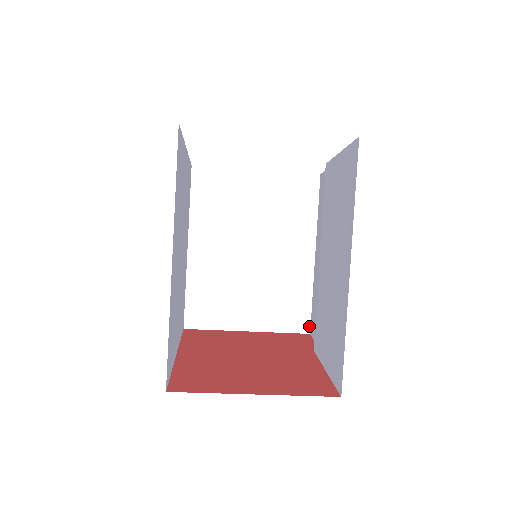
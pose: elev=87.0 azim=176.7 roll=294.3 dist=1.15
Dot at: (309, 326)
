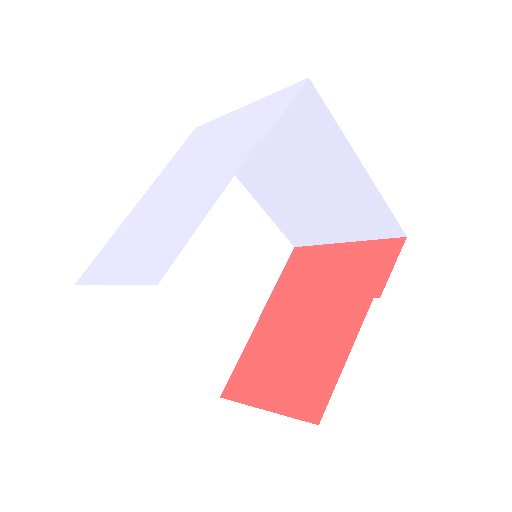
Dot at: (401, 231)
